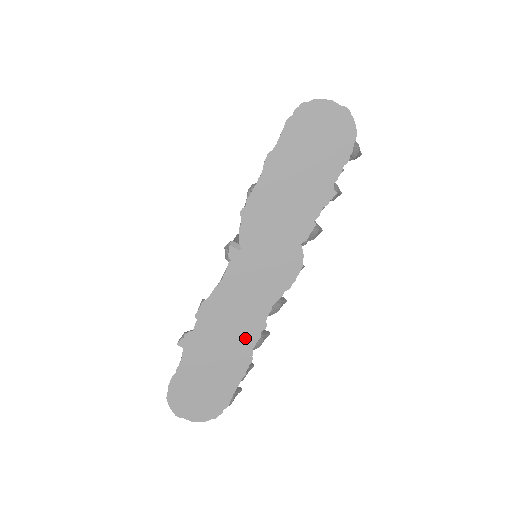
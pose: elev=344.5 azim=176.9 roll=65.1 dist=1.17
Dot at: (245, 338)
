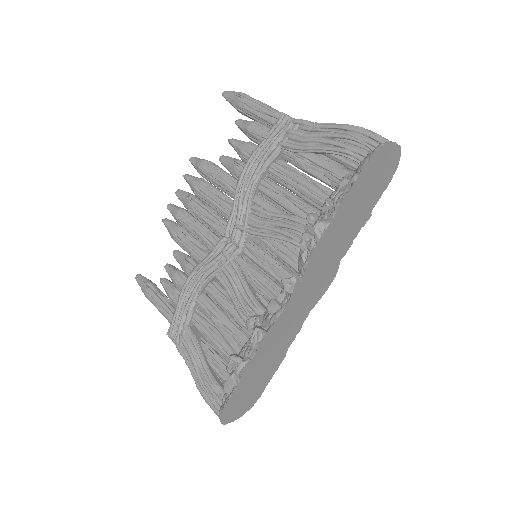
Dot at: (285, 345)
